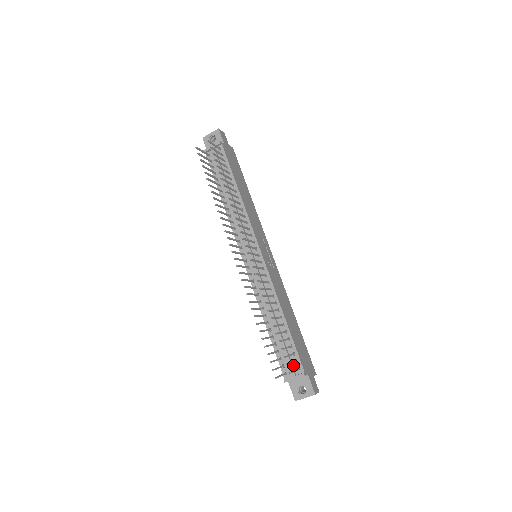
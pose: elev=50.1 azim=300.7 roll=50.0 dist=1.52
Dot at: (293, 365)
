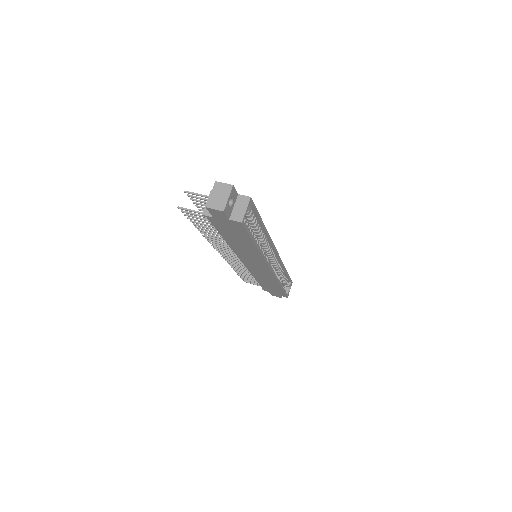
Dot at: occluded
